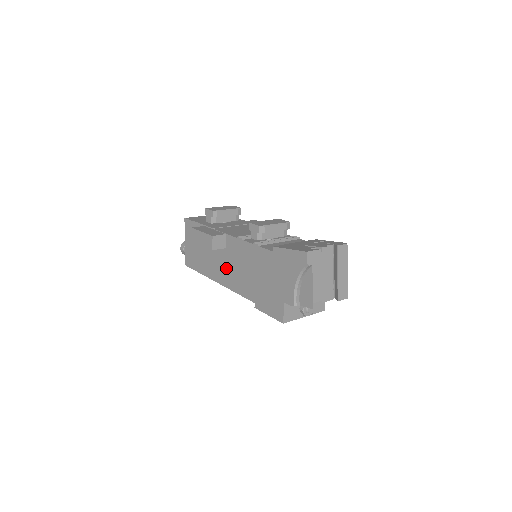
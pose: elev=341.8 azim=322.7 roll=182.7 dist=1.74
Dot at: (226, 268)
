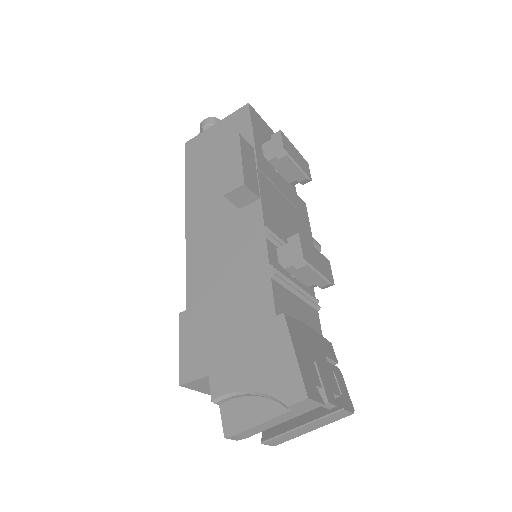
Dot at: (212, 226)
